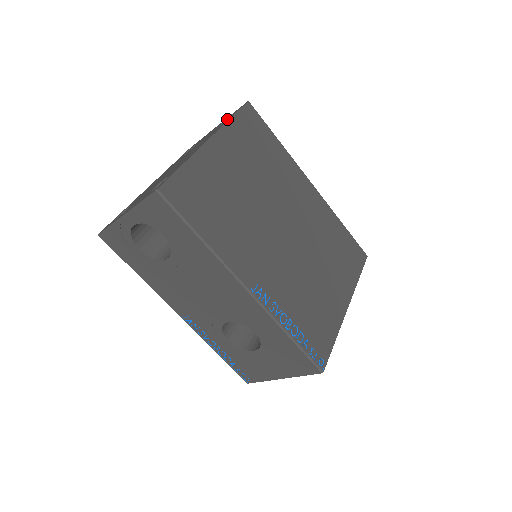
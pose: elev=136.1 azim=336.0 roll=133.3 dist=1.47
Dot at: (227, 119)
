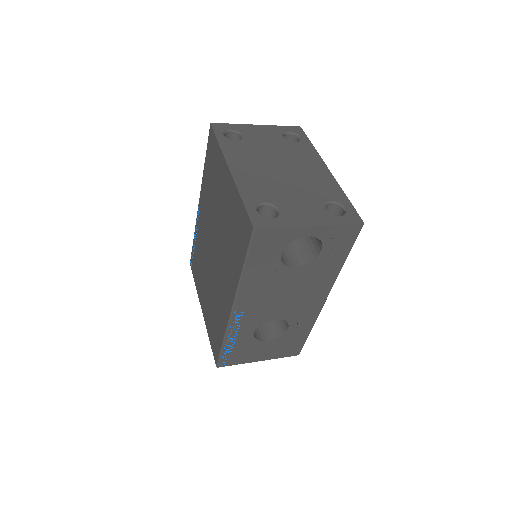
Dot at: (285, 132)
